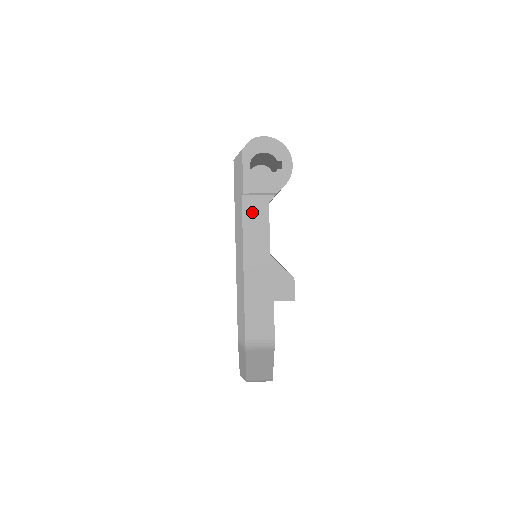
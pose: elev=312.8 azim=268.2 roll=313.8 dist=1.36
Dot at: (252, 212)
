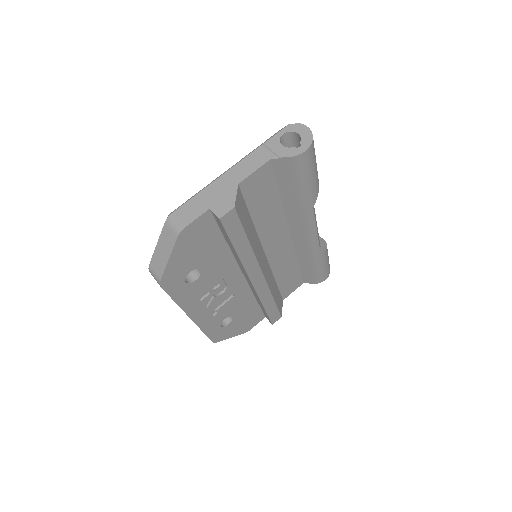
Dot at: (257, 156)
